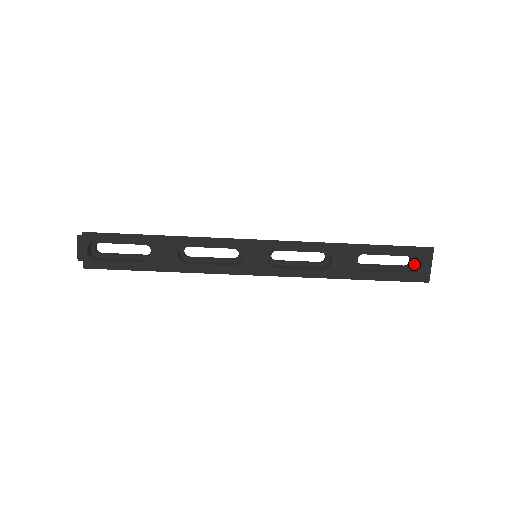
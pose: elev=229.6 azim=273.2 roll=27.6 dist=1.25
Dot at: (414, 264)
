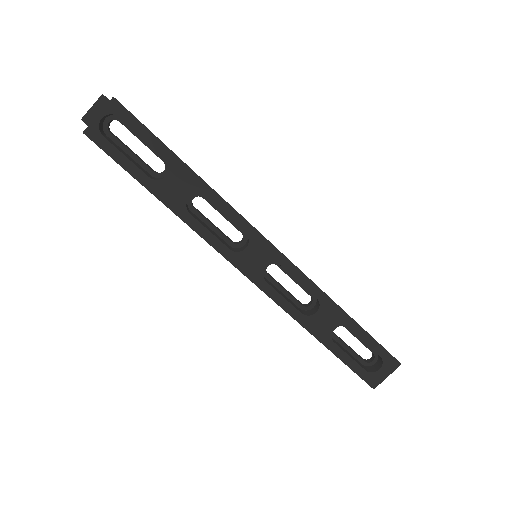
Dot at: (373, 364)
